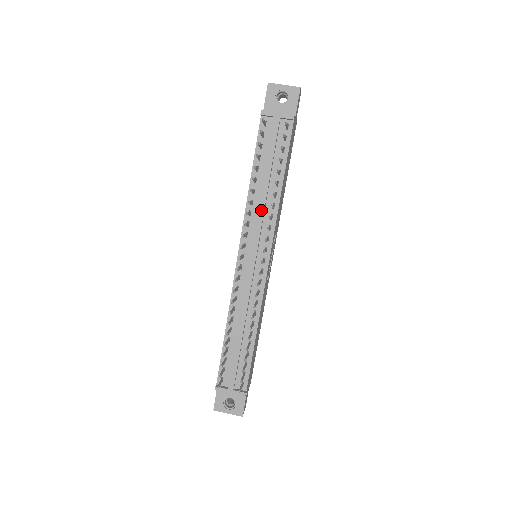
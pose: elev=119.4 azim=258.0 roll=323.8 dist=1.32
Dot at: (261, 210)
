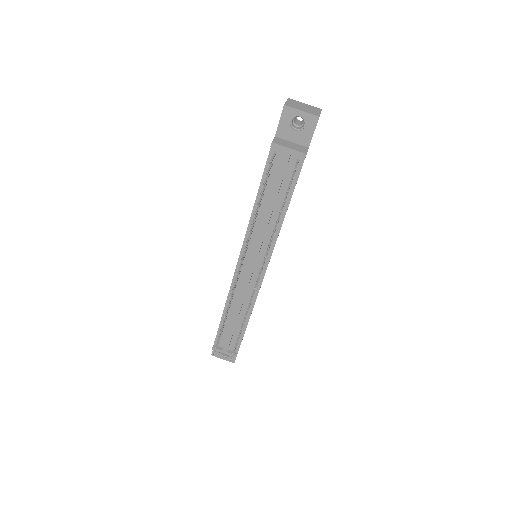
Dot at: (262, 233)
